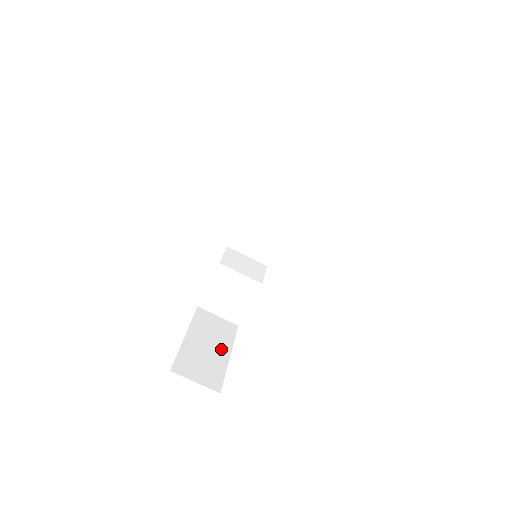
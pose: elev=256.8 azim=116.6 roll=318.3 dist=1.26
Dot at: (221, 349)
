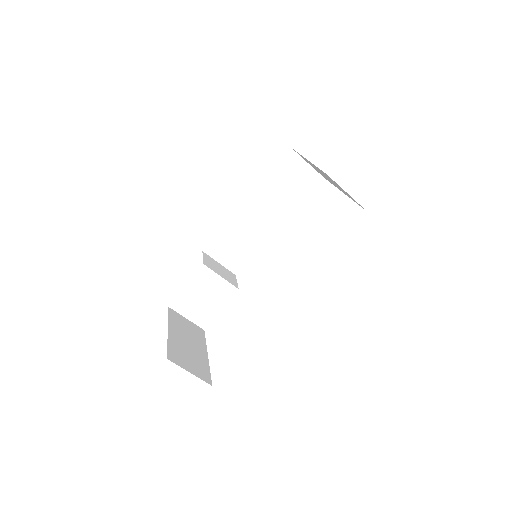
Dot at: (199, 348)
